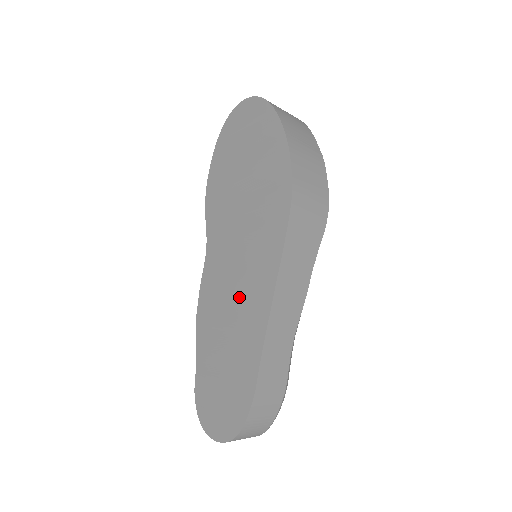
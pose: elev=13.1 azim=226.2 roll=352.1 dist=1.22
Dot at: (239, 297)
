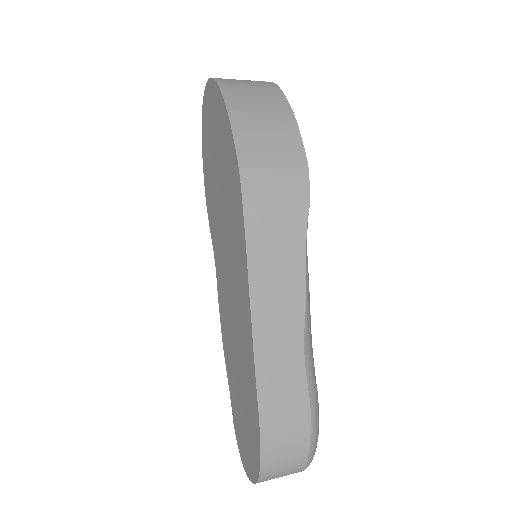
Dot at: (235, 310)
